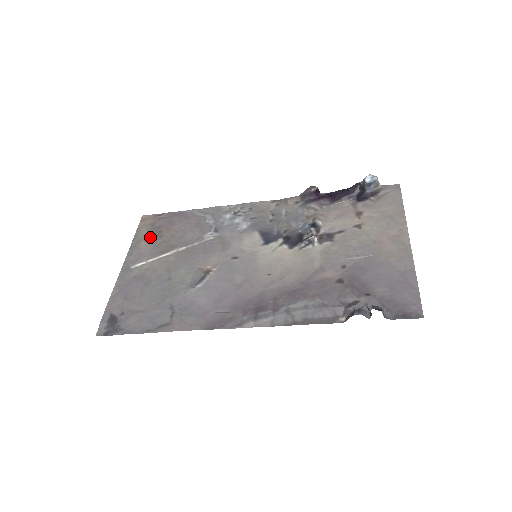
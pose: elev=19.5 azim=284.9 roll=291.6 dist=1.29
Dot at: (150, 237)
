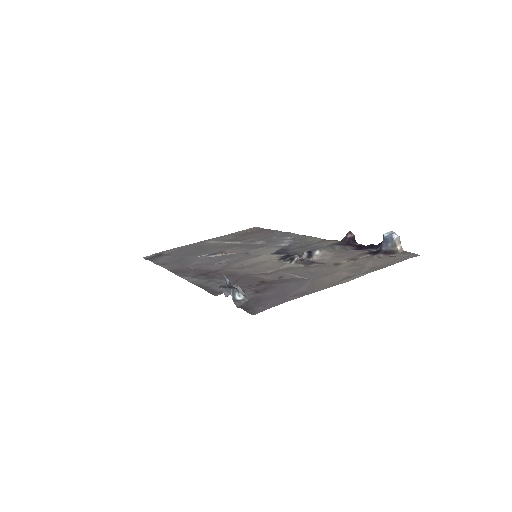
Dot at: (239, 234)
